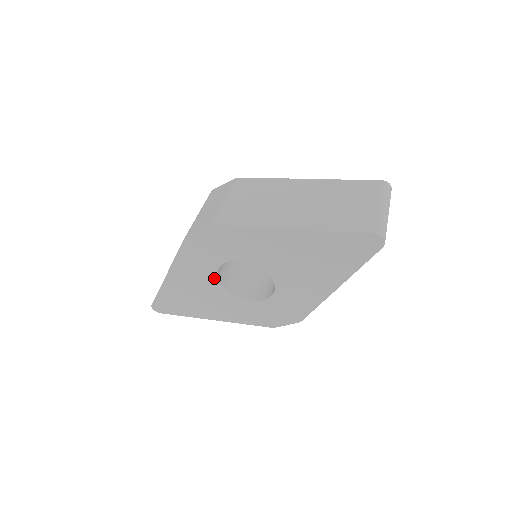
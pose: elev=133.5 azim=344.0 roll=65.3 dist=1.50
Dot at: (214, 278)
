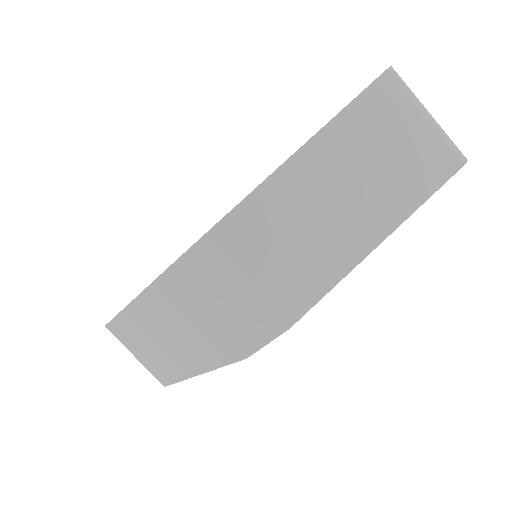
Dot at: occluded
